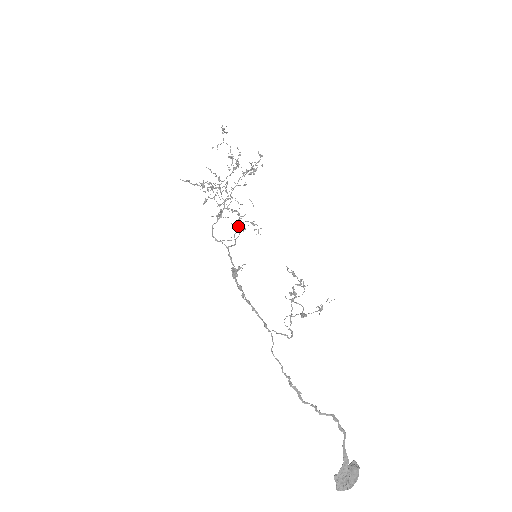
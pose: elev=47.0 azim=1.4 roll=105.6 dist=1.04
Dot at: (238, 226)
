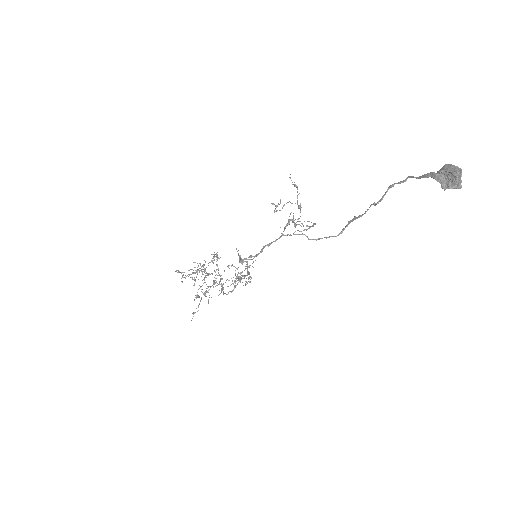
Dot at: occluded
